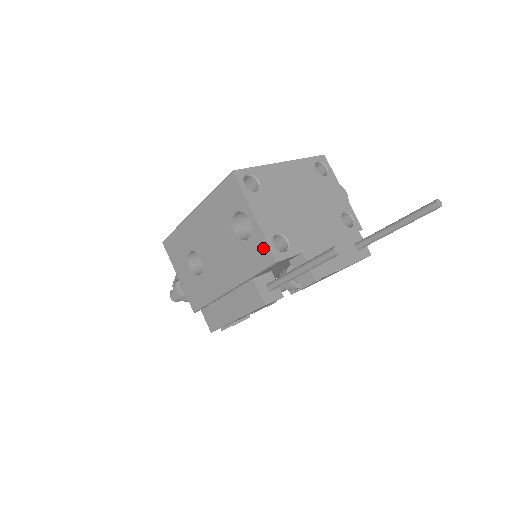
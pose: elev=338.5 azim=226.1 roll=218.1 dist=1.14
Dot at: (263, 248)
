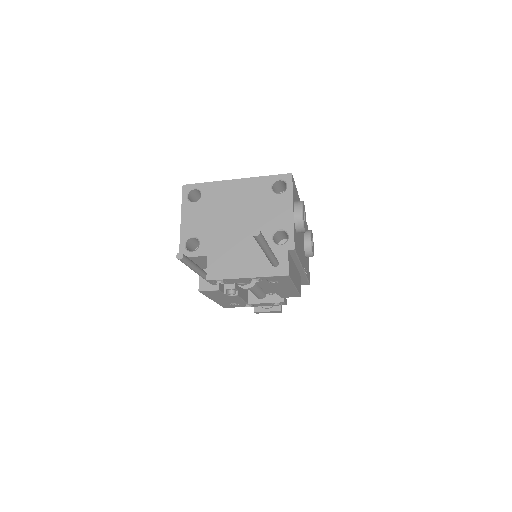
Dot at: occluded
